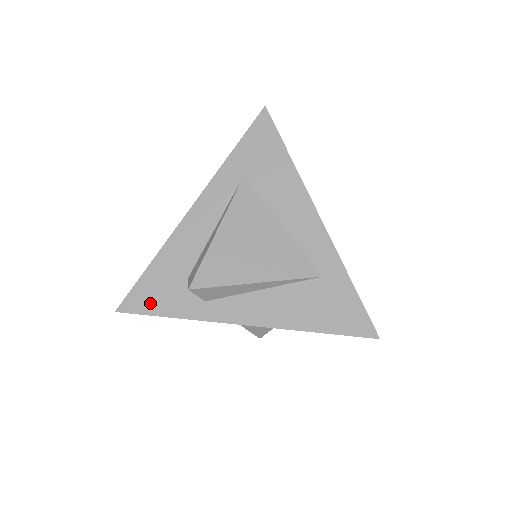
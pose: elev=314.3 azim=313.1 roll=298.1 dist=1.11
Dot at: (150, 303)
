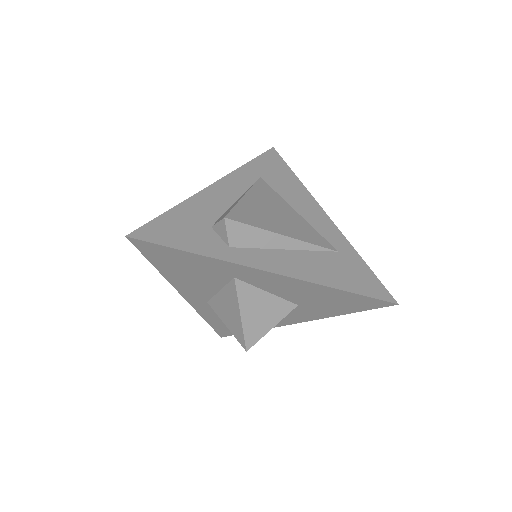
Dot at: (168, 237)
